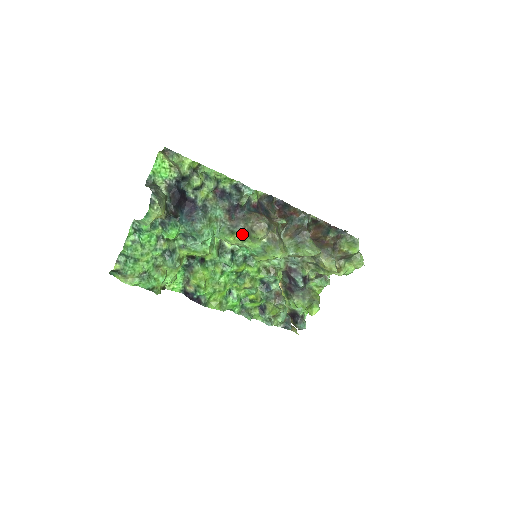
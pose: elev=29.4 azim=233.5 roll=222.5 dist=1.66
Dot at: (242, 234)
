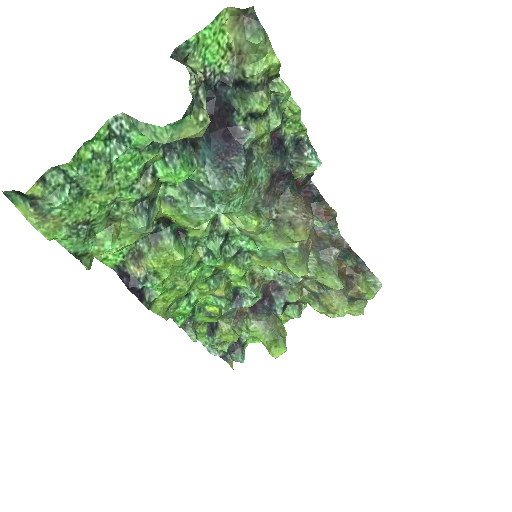
Dot at: (268, 221)
